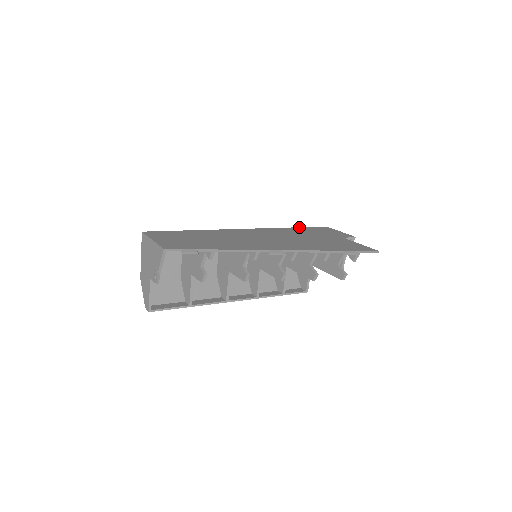
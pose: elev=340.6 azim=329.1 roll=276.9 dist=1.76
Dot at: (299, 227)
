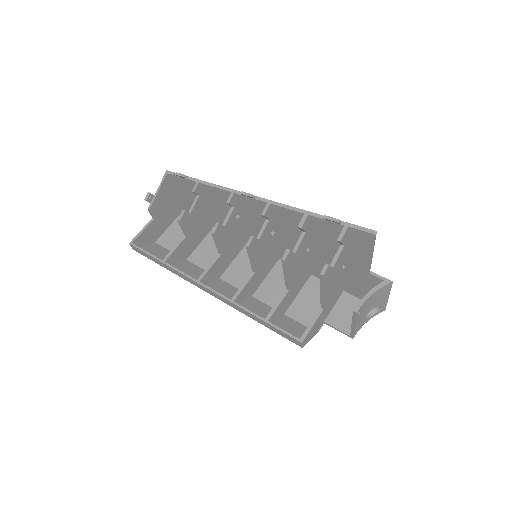
Dot at: occluded
